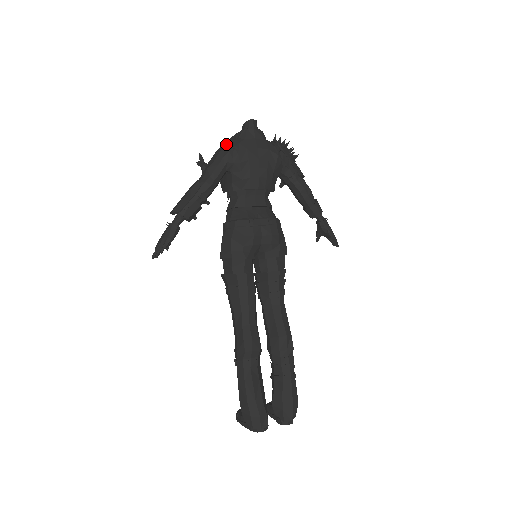
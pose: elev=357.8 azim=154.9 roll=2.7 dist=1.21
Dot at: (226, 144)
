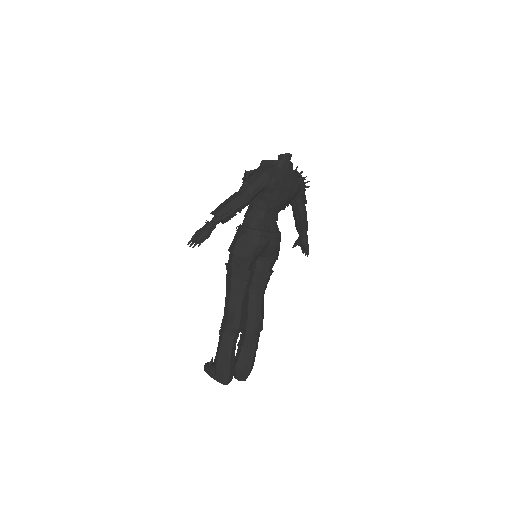
Dot at: (268, 169)
